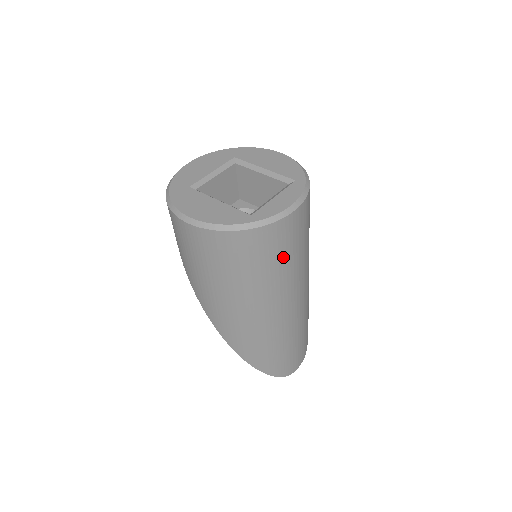
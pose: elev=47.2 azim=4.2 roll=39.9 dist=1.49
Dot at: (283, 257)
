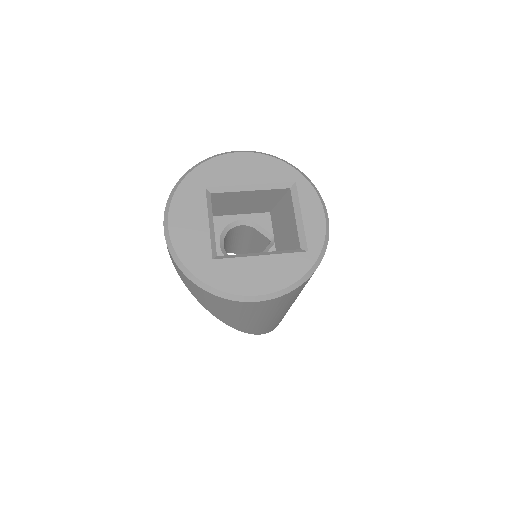
Dot at: occluded
